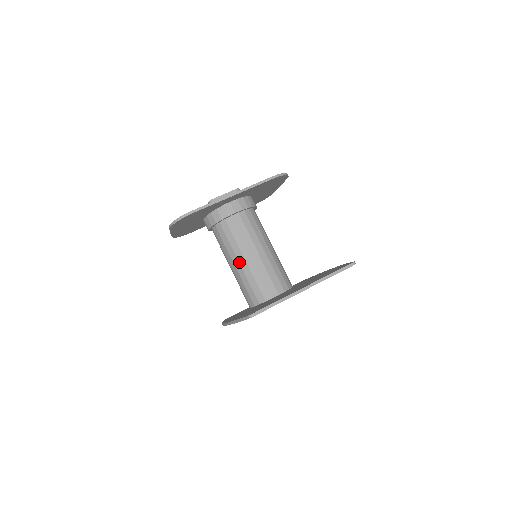
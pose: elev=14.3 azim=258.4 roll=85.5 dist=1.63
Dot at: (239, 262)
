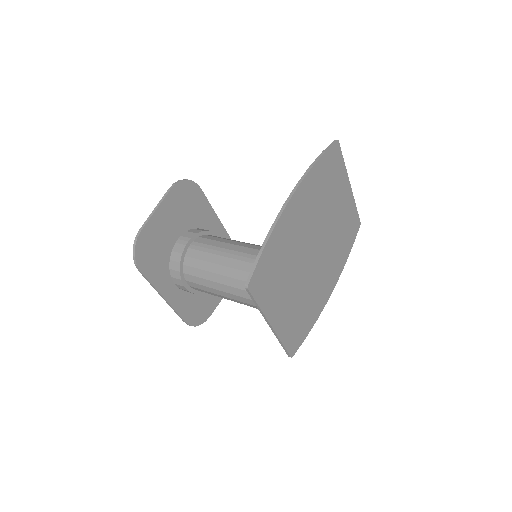
Dot at: (245, 243)
